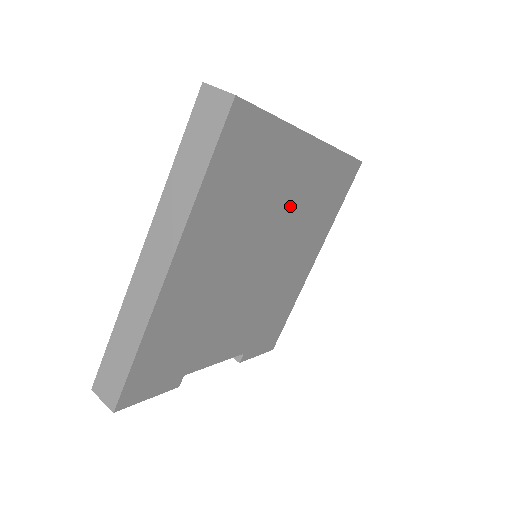
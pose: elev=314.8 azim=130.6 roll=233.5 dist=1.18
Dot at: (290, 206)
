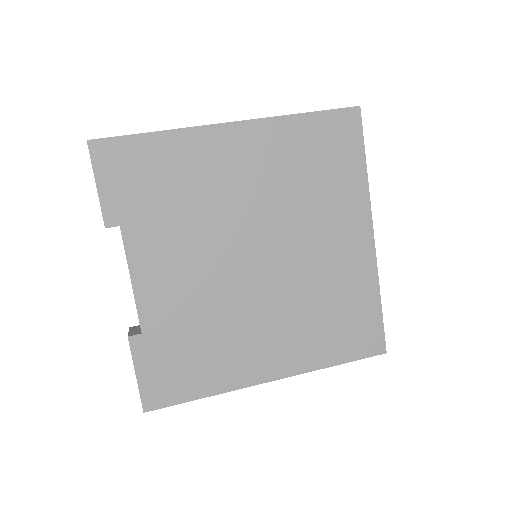
Dot at: (314, 254)
